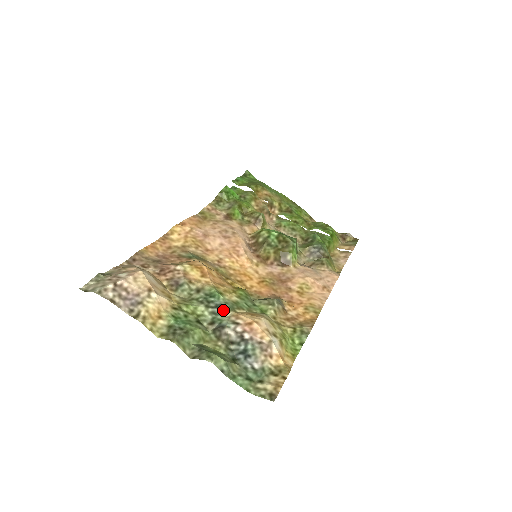
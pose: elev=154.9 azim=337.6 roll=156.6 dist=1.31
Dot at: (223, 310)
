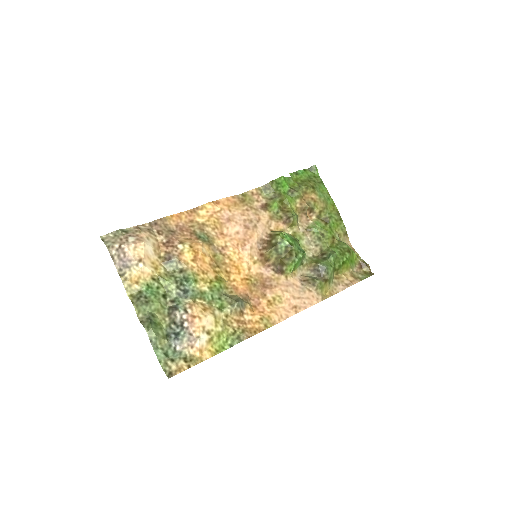
Dot at: (186, 296)
